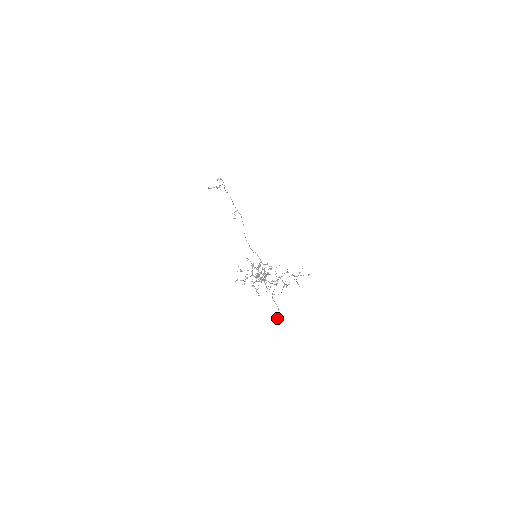
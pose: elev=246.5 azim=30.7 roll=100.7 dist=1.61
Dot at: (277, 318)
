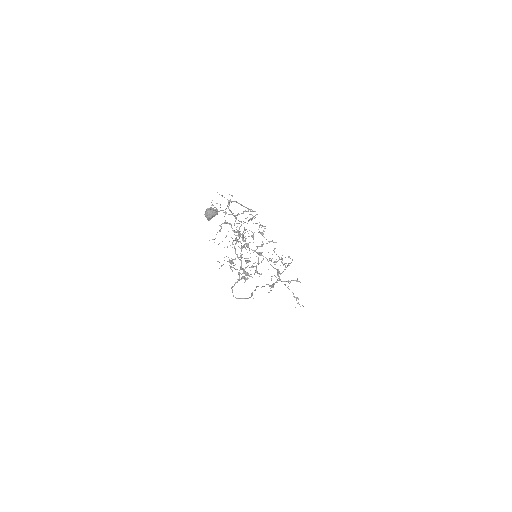
Dot at: occluded
